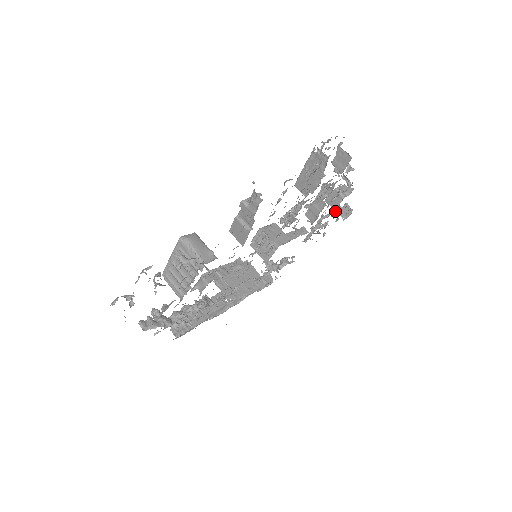
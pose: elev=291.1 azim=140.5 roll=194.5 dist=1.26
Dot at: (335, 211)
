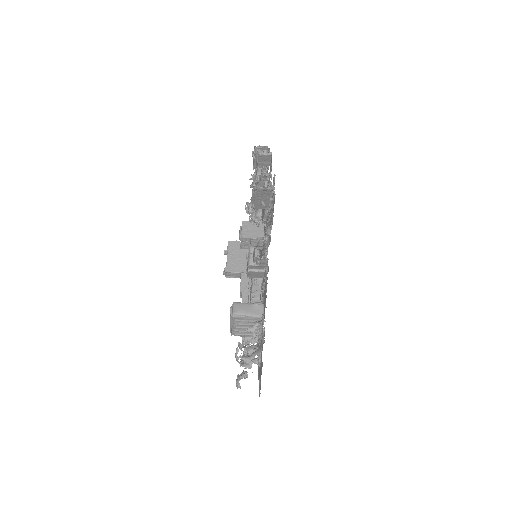
Dot at: occluded
